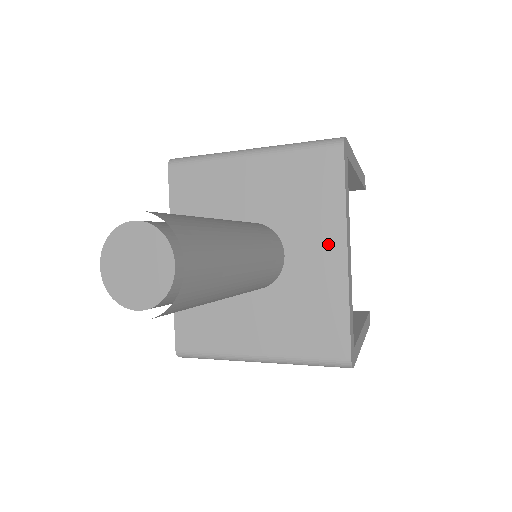
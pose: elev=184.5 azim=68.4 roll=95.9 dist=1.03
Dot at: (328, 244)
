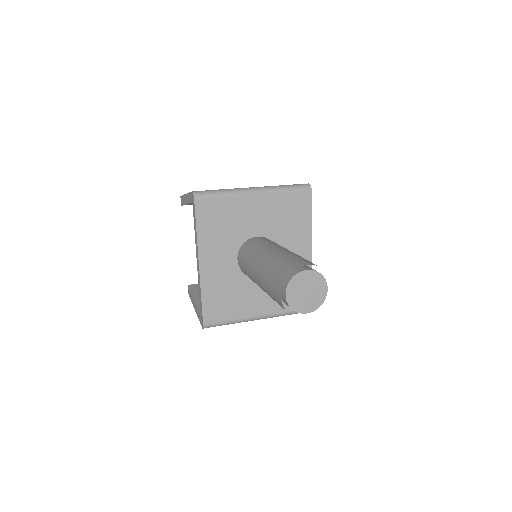
Dot at: (302, 247)
